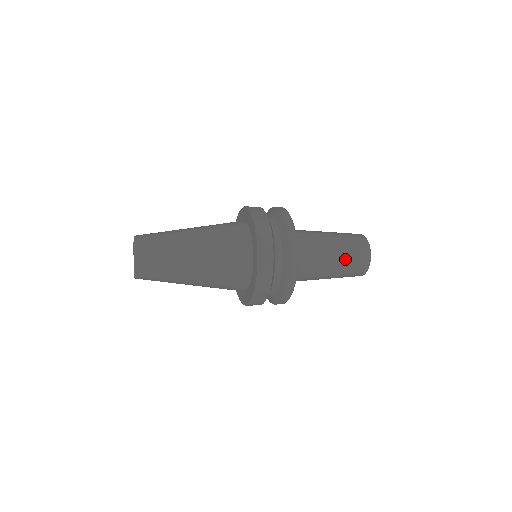
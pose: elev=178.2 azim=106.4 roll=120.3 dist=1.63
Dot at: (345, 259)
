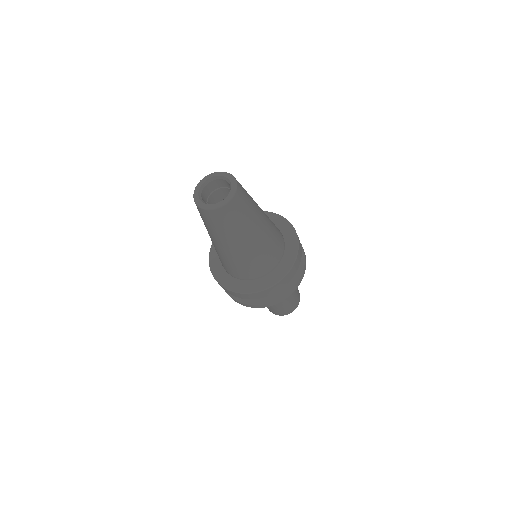
Dot at: (288, 303)
